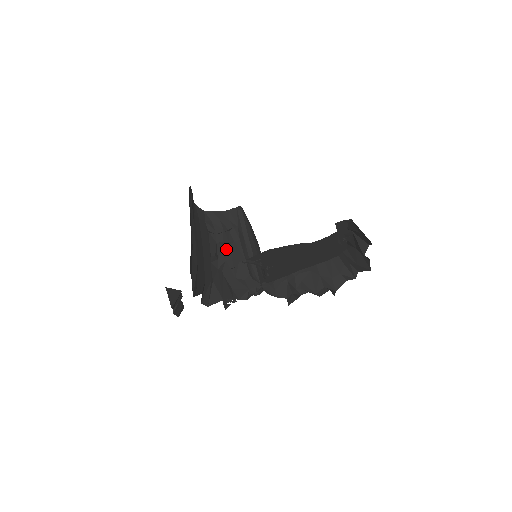
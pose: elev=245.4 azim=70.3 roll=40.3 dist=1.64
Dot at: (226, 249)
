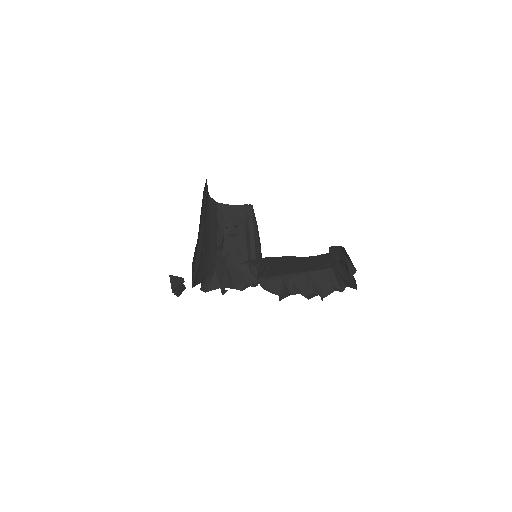
Dot at: (232, 241)
